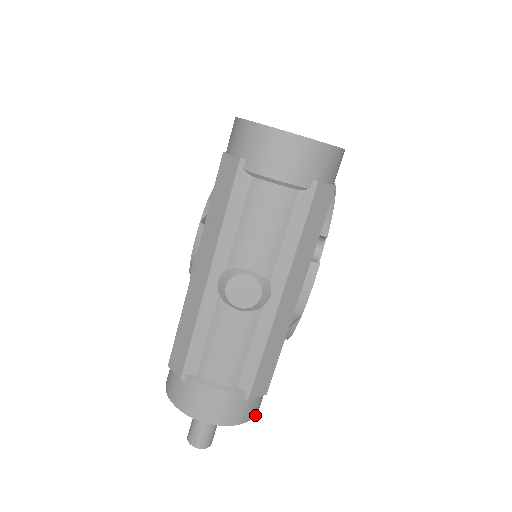
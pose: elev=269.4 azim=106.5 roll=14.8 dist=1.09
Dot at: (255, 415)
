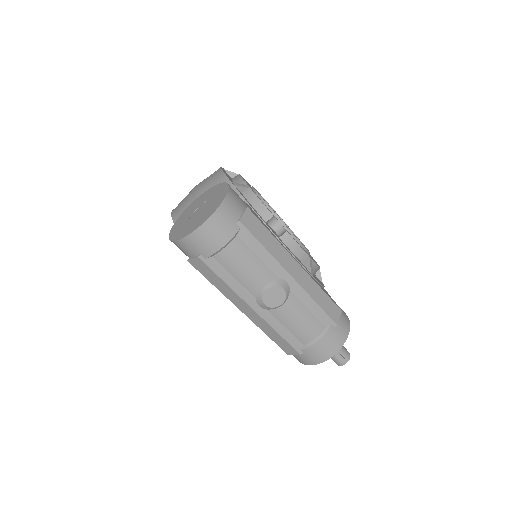
Dot at: (349, 323)
